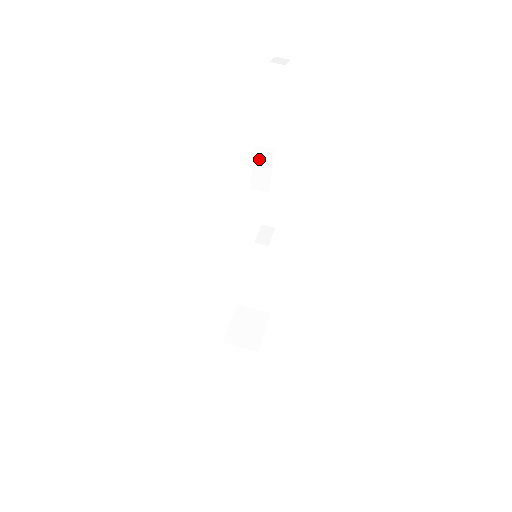
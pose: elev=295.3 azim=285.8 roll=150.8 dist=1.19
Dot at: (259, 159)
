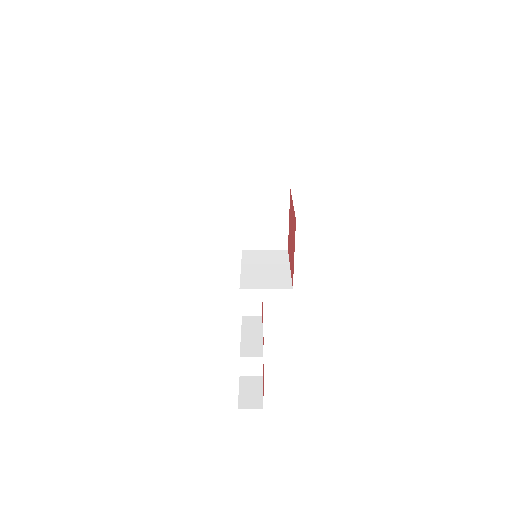
Dot at: occluded
